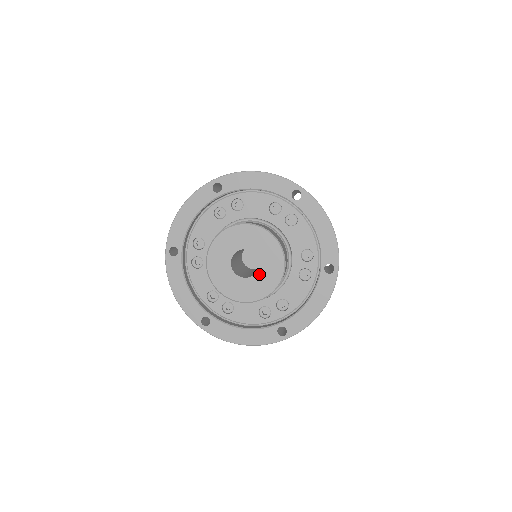
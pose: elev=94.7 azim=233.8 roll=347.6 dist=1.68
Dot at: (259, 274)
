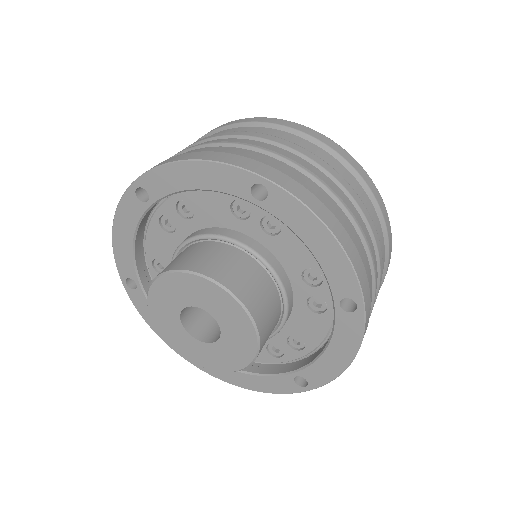
Dot at: (224, 339)
